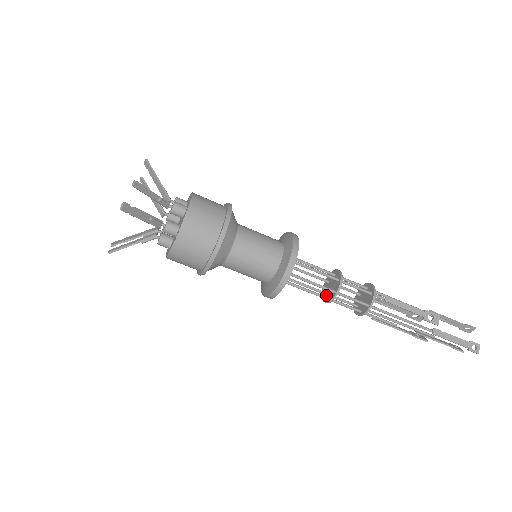
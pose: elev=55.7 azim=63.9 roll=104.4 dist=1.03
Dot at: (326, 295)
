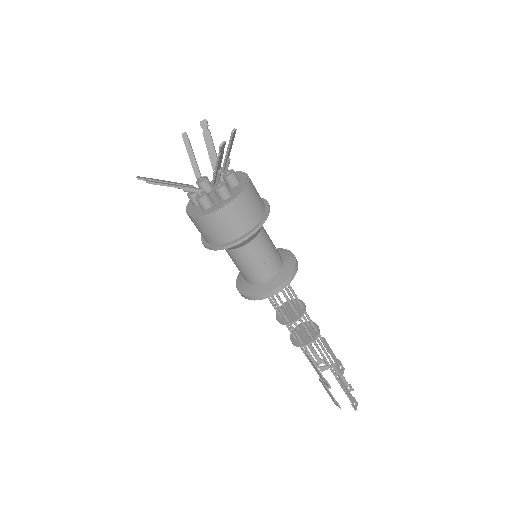
Dot at: (284, 318)
